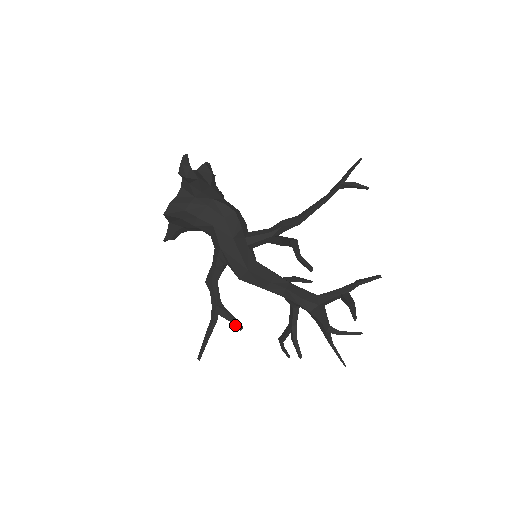
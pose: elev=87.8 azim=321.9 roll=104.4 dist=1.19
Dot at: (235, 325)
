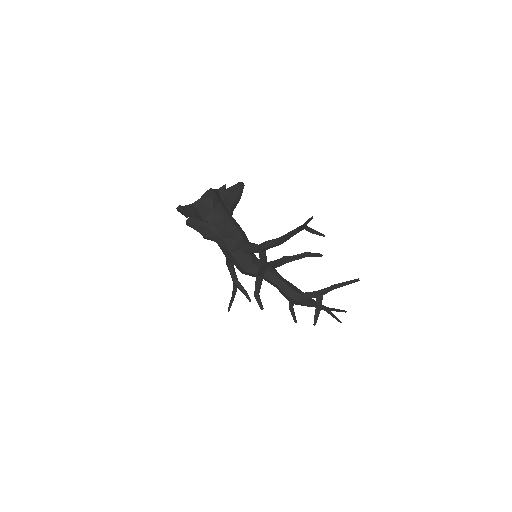
Dot at: (247, 298)
